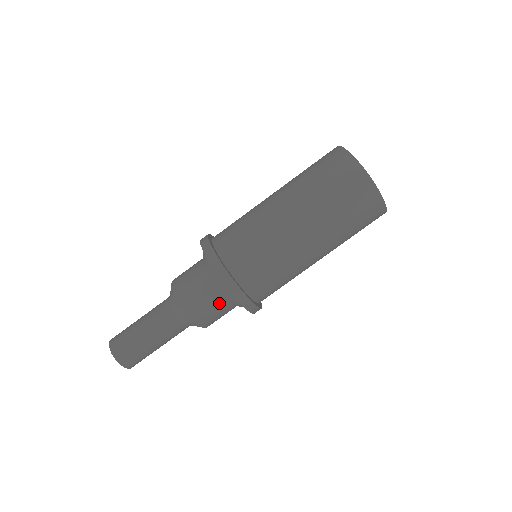
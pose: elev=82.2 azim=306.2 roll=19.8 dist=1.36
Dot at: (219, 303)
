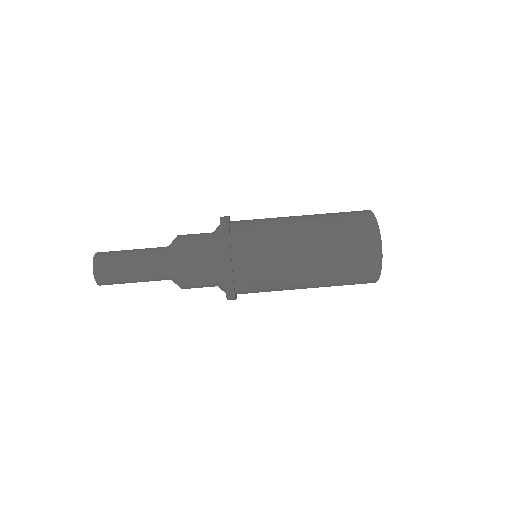
Dot at: (208, 283)
